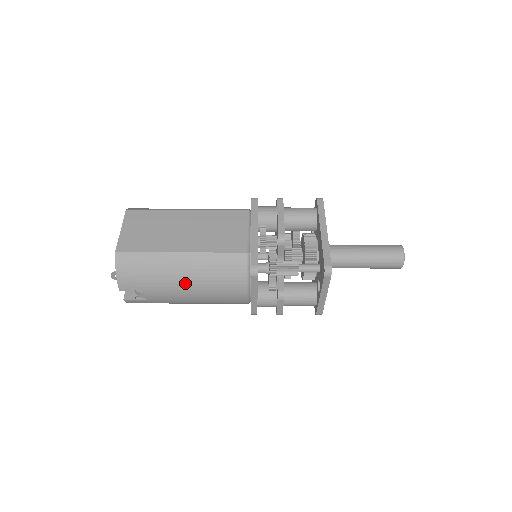
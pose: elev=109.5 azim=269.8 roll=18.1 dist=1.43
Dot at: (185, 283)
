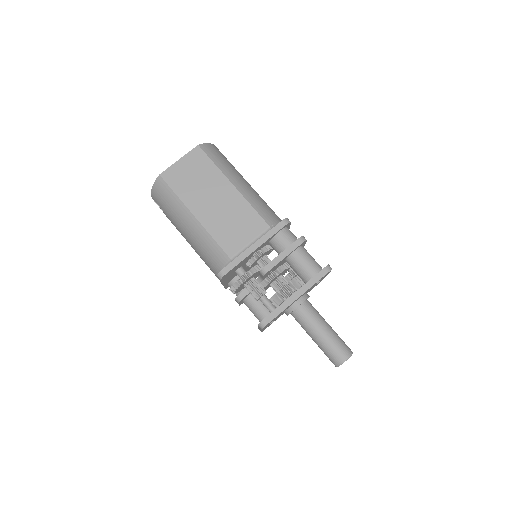
Dot at: (186, 234)
